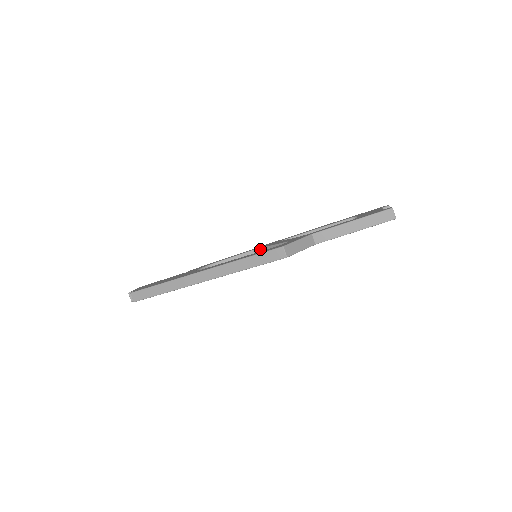
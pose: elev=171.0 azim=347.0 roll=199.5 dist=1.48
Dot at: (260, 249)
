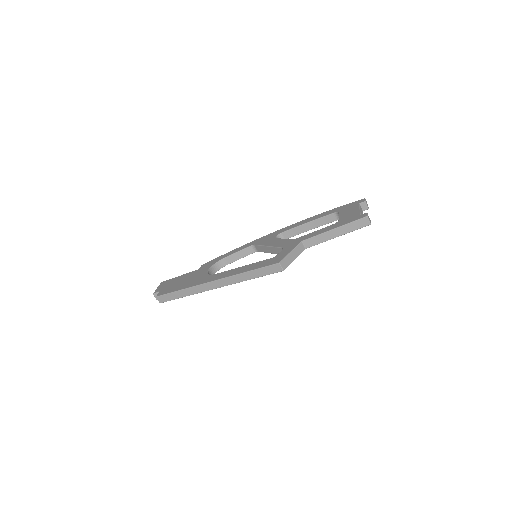
Dot at: (258, 246)
